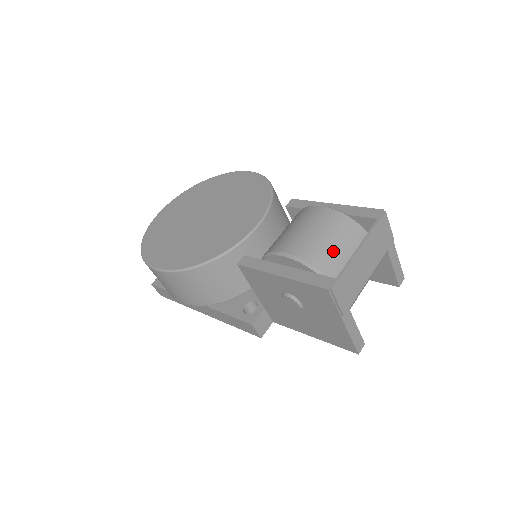
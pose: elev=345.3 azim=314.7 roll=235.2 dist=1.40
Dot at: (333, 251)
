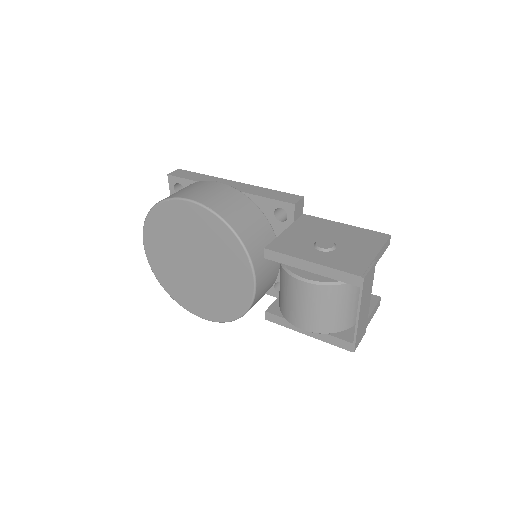
Dot at: (337, 316)
